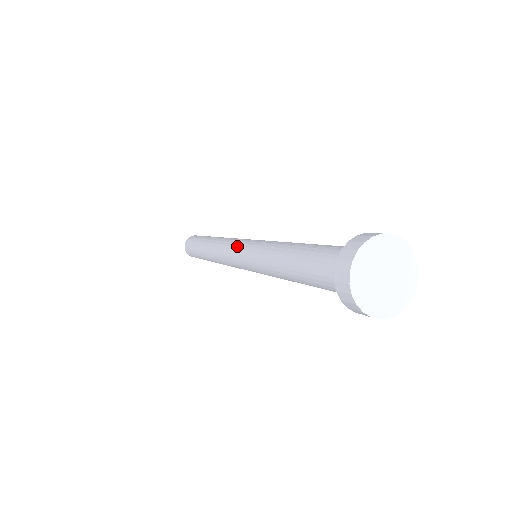
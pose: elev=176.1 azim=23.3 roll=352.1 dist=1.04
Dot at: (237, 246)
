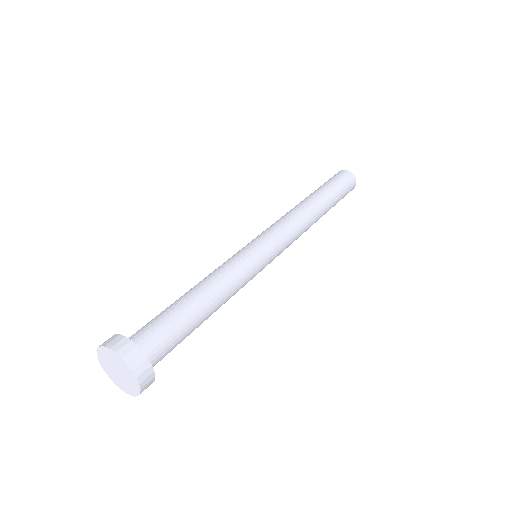
Dot at: occluded
